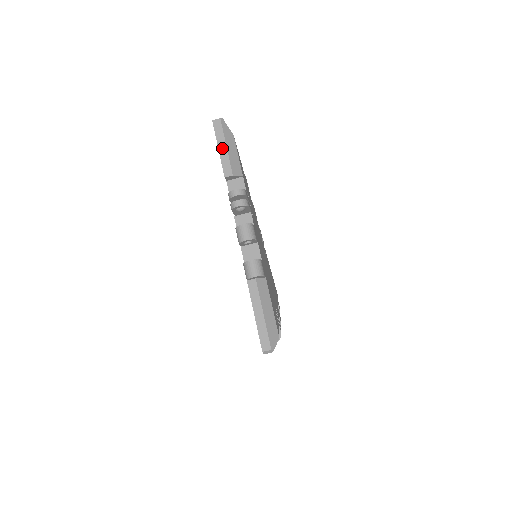
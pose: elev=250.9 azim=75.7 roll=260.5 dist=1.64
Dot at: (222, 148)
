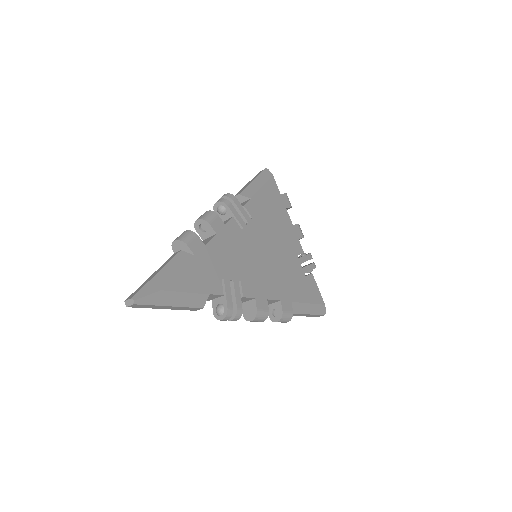
Dot at: (168, 308)
